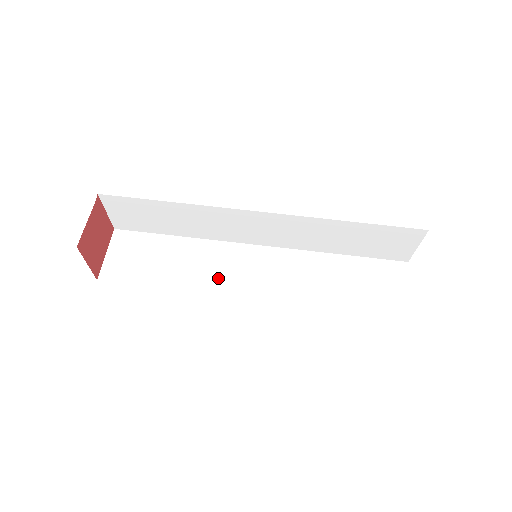
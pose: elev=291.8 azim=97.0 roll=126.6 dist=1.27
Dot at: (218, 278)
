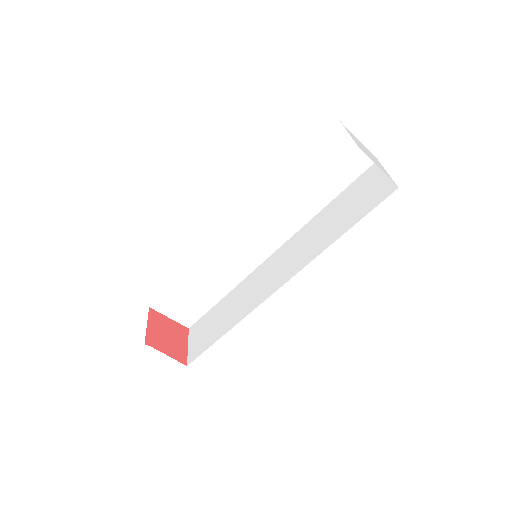
Dot at: (240, 266)
